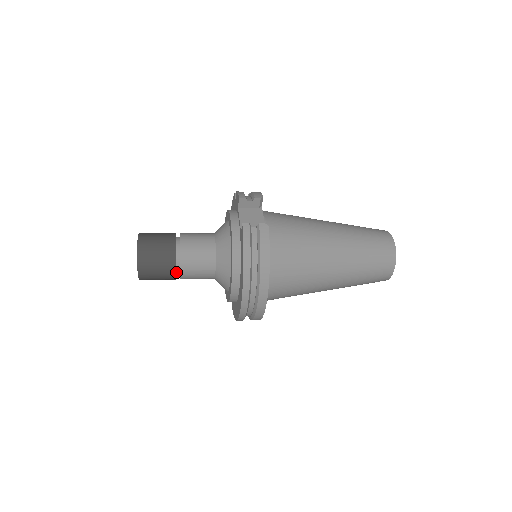
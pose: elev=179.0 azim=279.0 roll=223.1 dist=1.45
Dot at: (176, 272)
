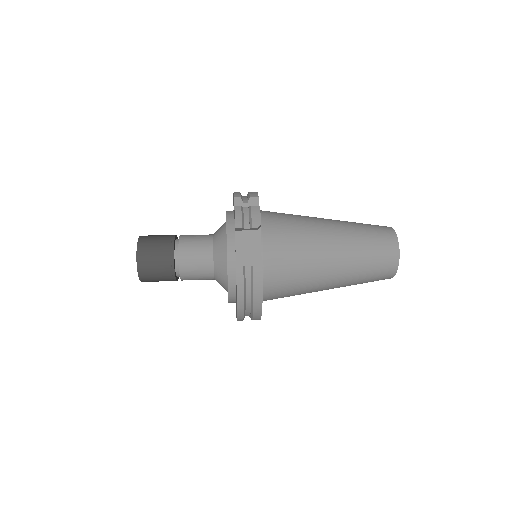
Dot at: (177, 277)
